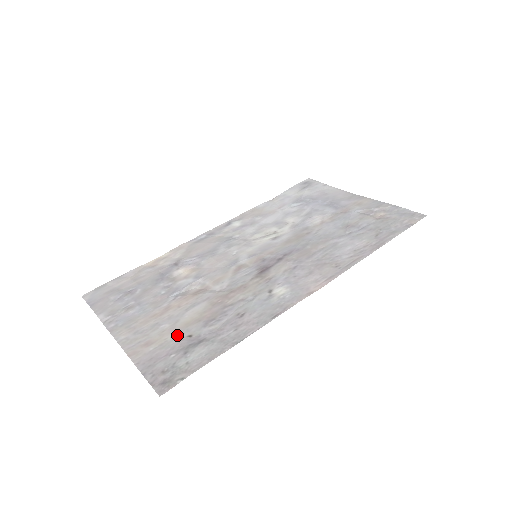
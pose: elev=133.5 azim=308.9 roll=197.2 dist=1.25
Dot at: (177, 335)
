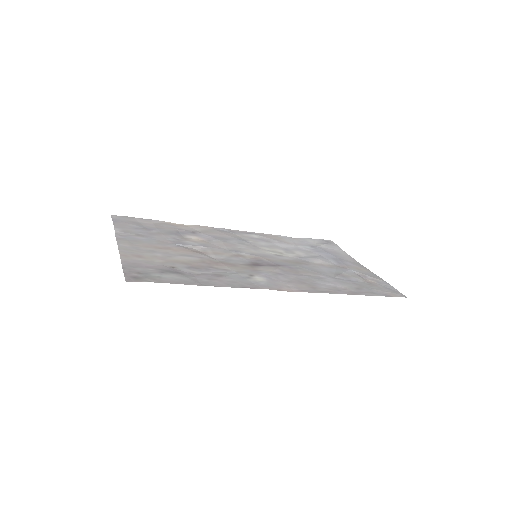
Dot at: (164, 262)
